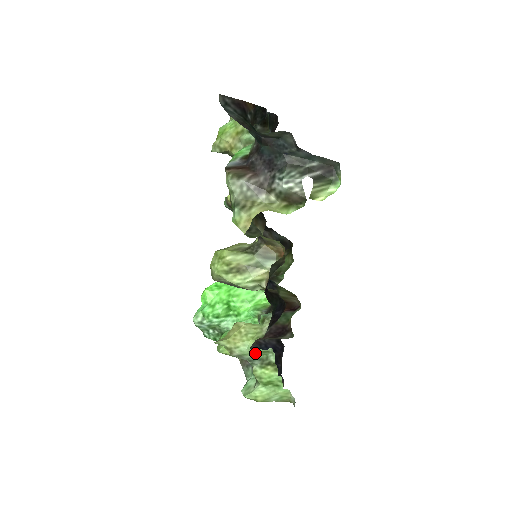
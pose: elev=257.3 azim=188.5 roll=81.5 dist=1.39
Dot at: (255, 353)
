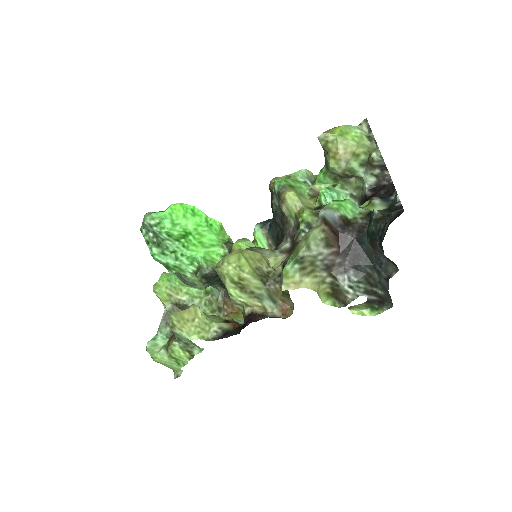
Dot at: (188, 340)
